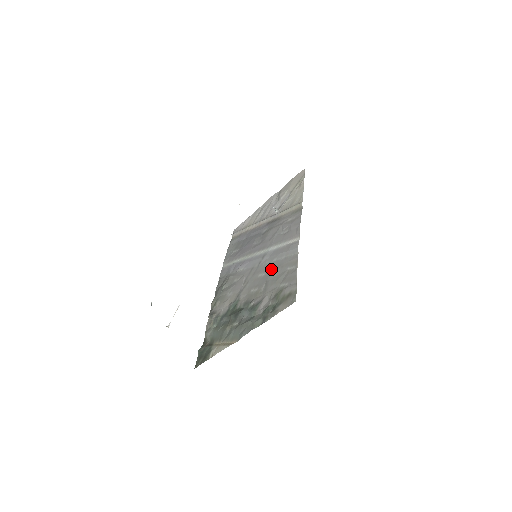
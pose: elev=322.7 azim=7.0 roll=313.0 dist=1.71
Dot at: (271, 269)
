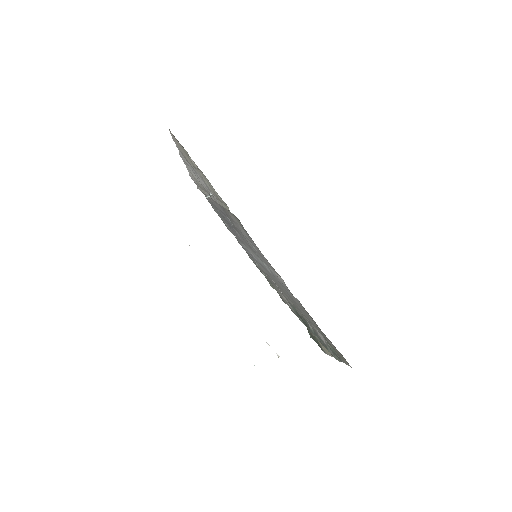
Dot at: occluded
